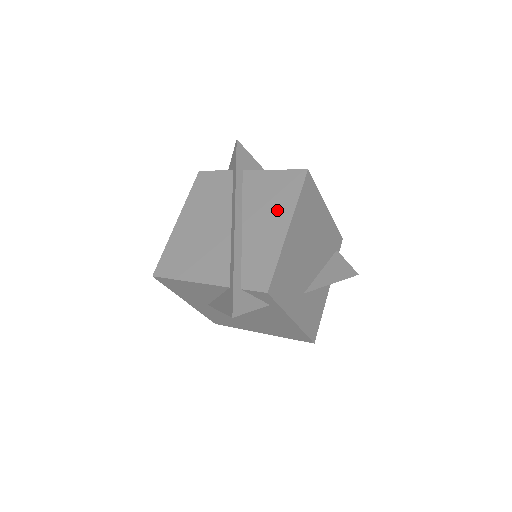
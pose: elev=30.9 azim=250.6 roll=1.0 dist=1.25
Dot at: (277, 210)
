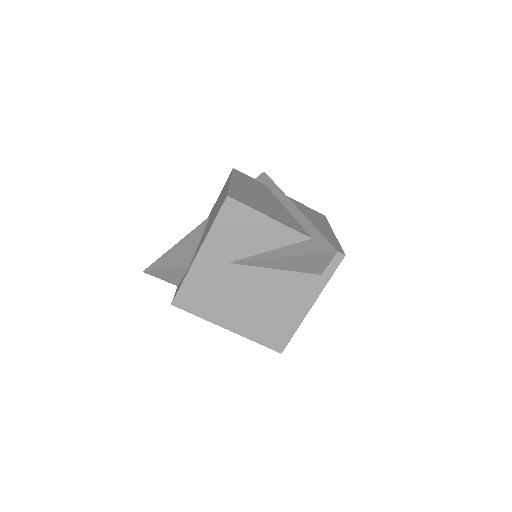
Dot at: (319, 221)
